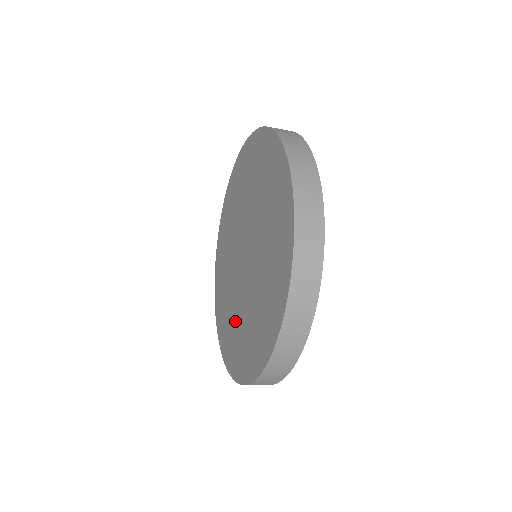
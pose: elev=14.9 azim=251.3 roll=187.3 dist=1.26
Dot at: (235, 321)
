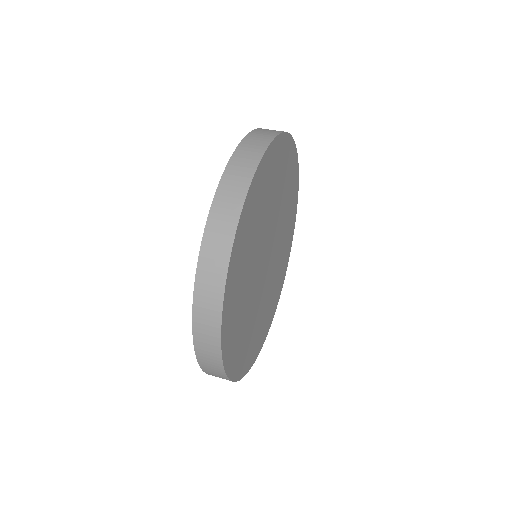
Dot at: occluded
